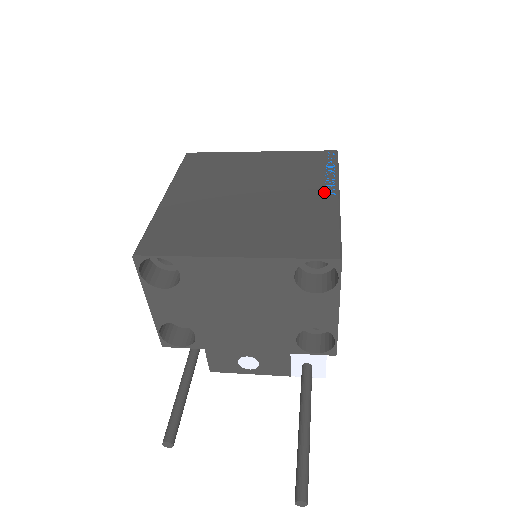
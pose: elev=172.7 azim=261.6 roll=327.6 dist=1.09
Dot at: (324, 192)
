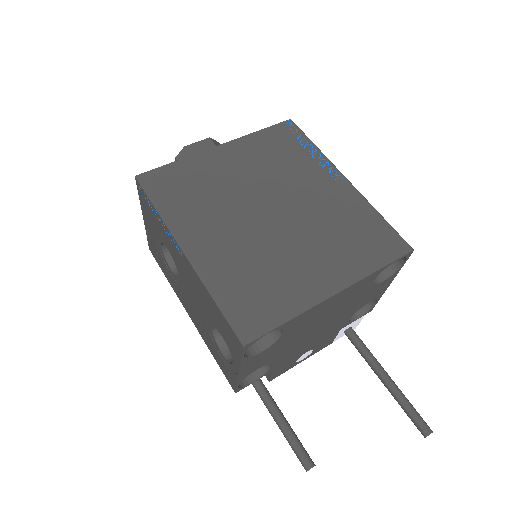
Dot at: (332, 179)
